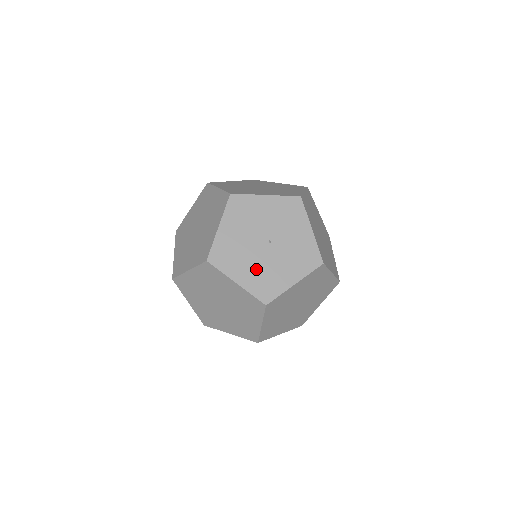
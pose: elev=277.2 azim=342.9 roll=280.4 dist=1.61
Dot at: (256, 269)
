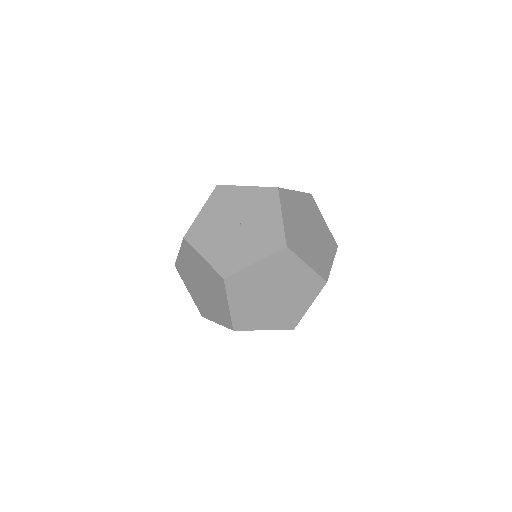
Dot at: (223, 247)
